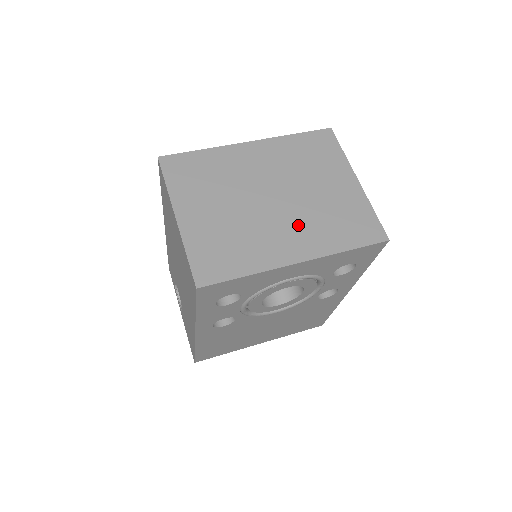
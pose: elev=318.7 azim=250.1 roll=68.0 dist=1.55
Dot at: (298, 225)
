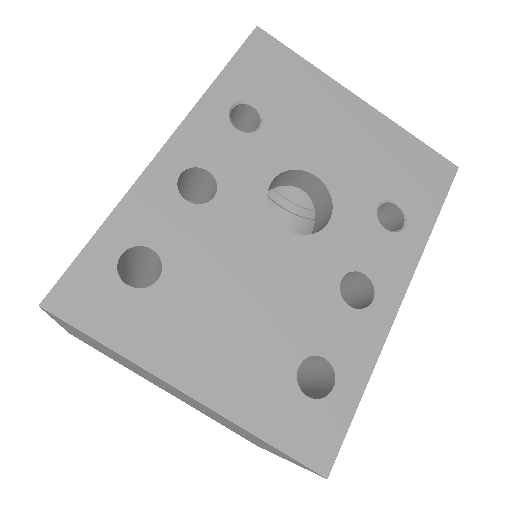
Dot at: (185, 401)
